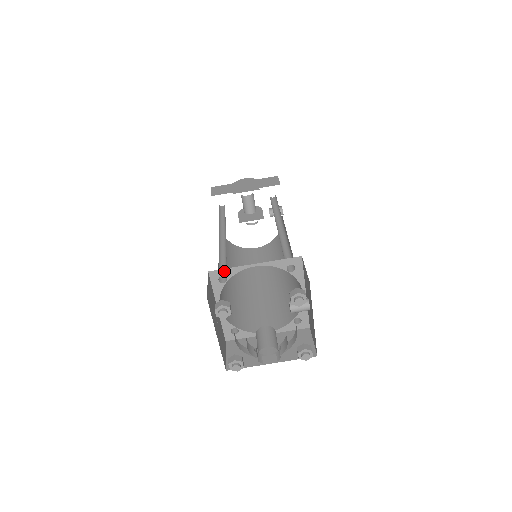
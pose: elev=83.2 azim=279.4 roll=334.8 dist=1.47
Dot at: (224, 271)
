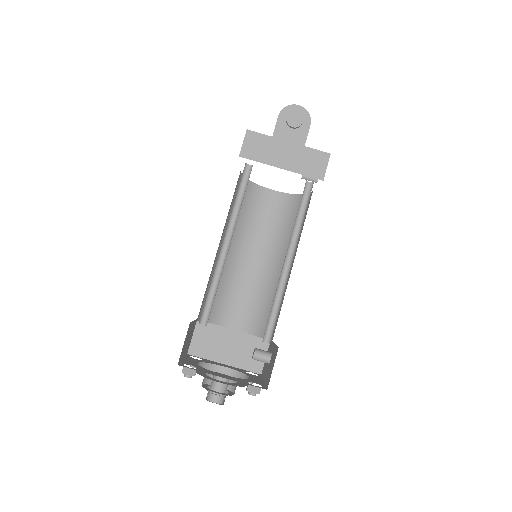
Dot at: occluded
